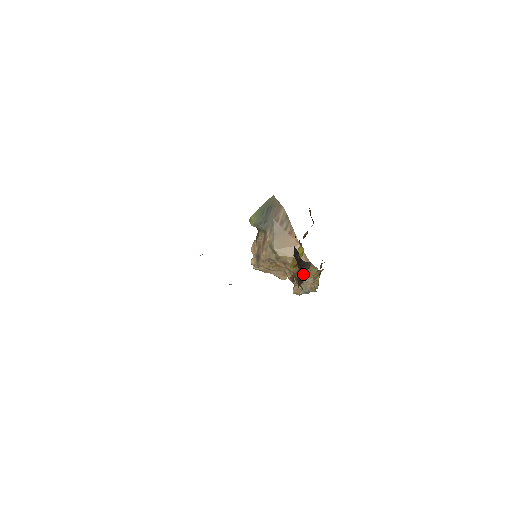
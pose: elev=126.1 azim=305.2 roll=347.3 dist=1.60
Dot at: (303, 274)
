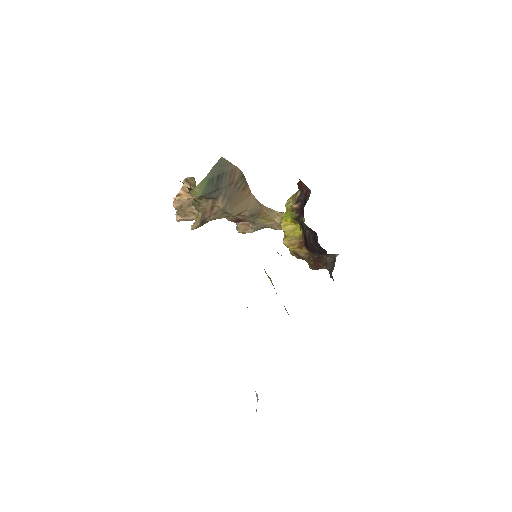
Dot at: (324, 262)
